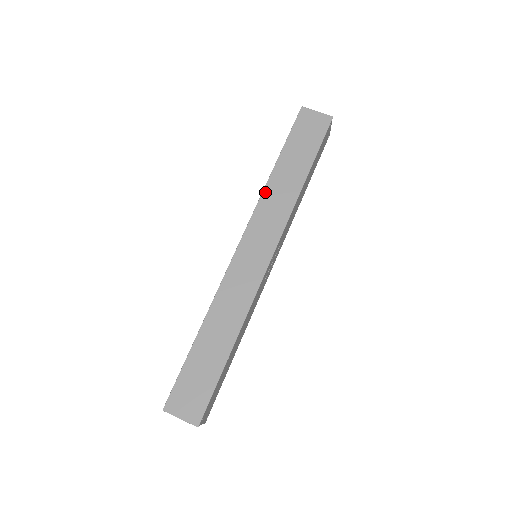
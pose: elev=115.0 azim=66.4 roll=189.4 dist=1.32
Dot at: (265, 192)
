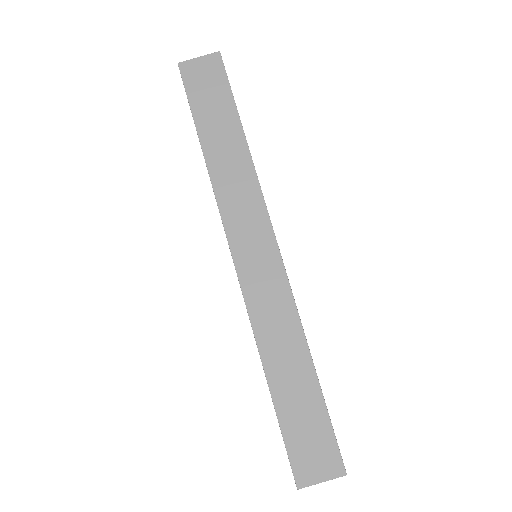
Dot at: (214, 183)
